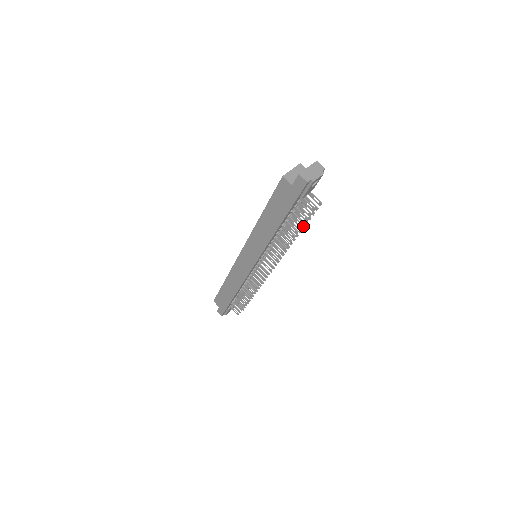
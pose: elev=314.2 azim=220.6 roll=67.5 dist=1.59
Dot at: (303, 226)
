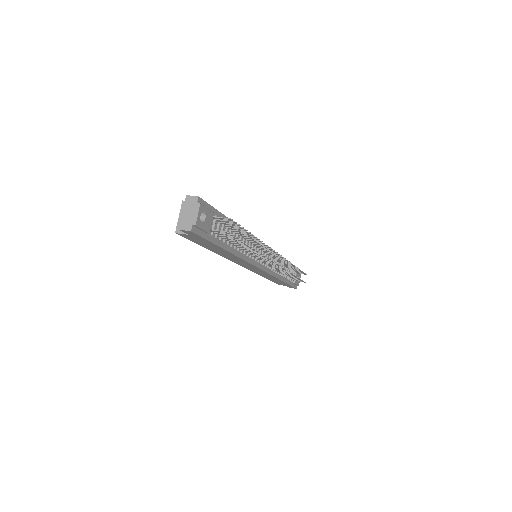
Dot at: (247, 233)
